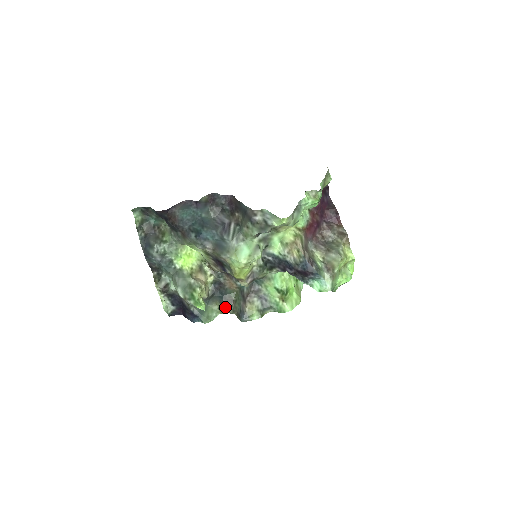
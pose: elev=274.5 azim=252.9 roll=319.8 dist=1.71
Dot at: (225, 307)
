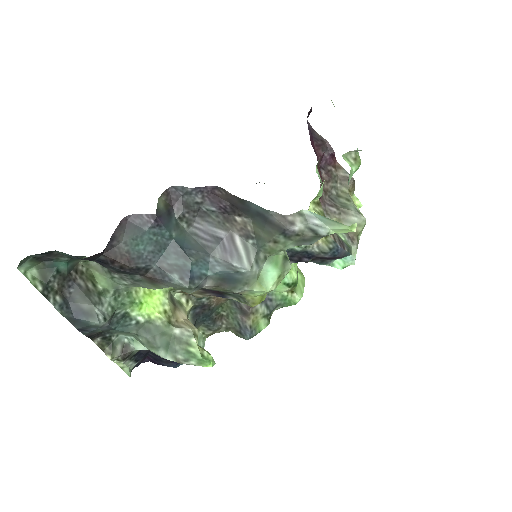
Dot at: (214, 329)
